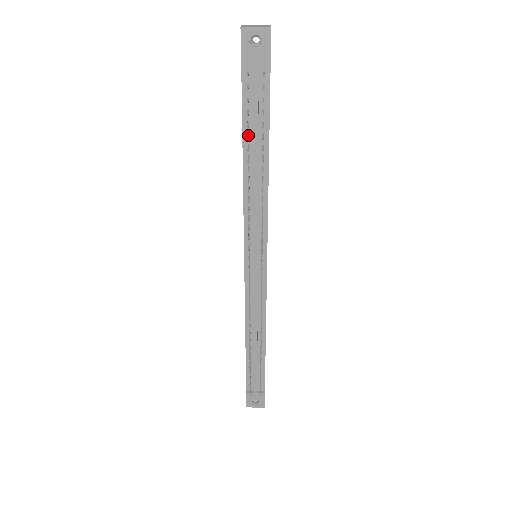
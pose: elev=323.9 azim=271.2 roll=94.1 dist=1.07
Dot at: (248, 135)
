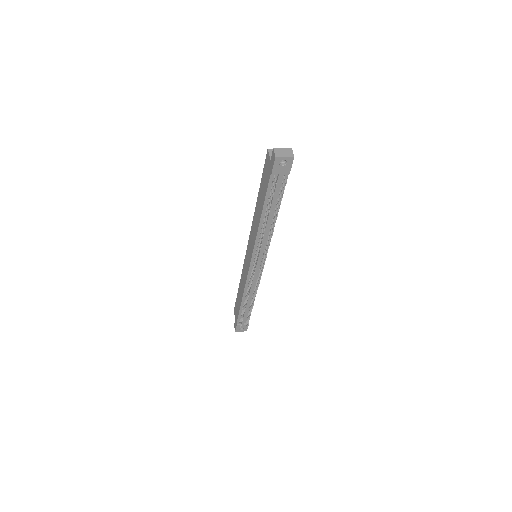
Dot at: (268, 206)
